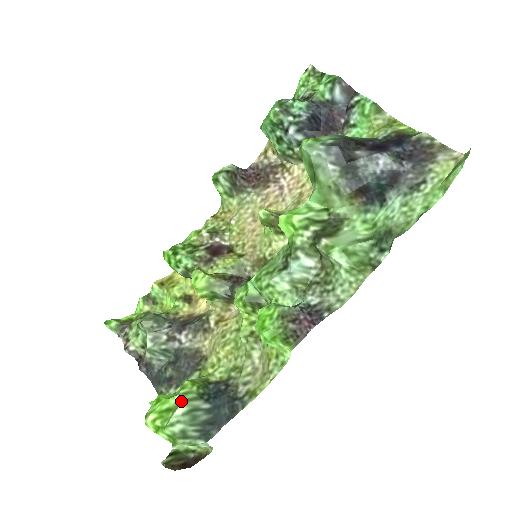
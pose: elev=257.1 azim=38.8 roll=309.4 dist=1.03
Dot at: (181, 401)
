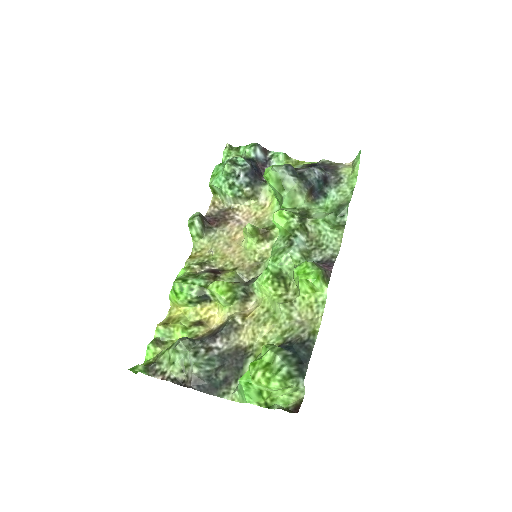
Dot at: (275, 352)
